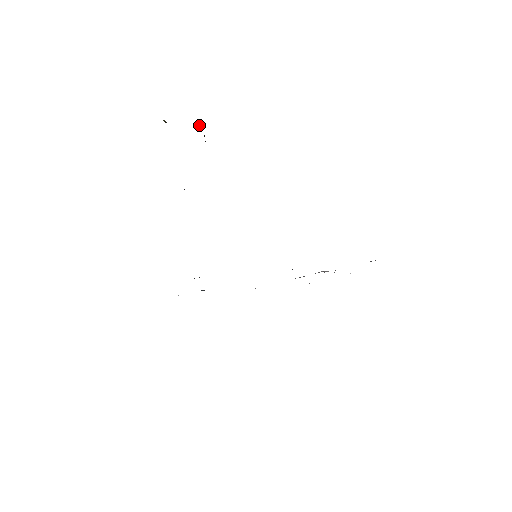
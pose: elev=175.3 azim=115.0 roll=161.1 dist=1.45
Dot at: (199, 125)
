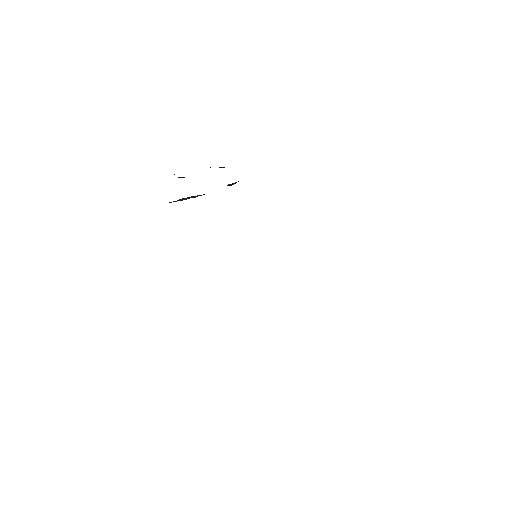
Dot at: occluded
